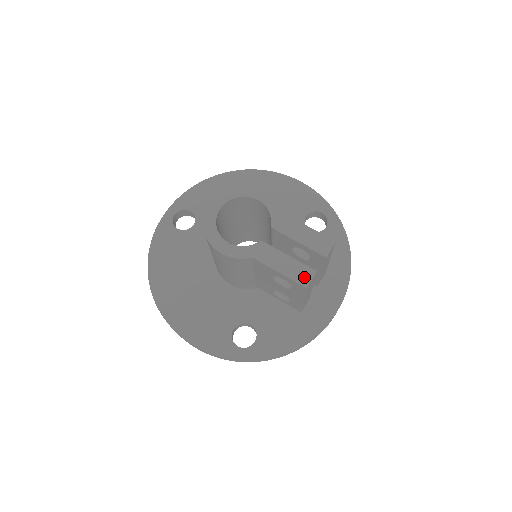
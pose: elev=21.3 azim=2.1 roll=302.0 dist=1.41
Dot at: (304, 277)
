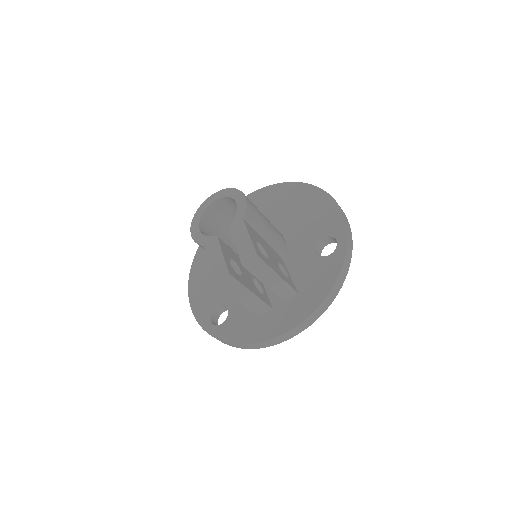
Dot at: (219, 274)
